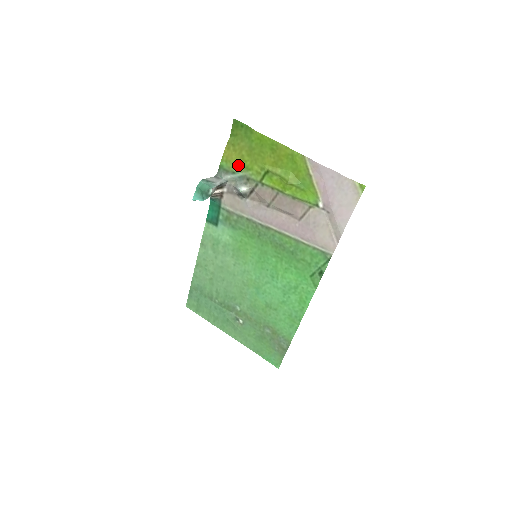
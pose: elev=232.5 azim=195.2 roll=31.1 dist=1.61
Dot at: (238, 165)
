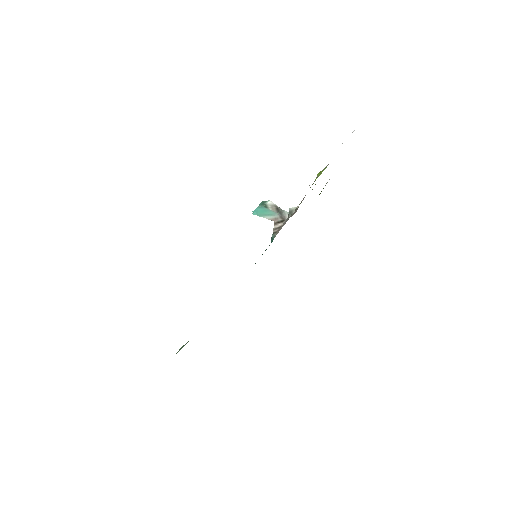
Dot at: occluded
